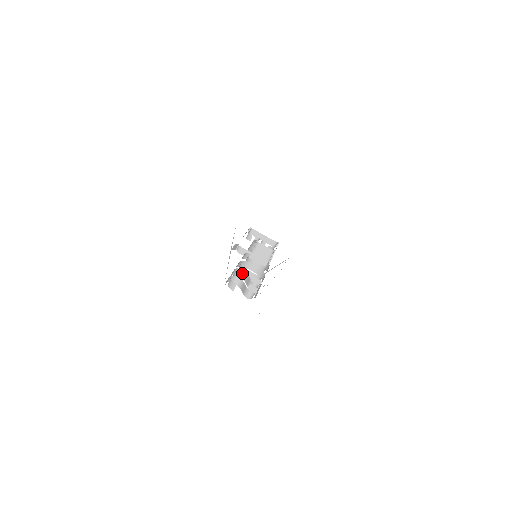
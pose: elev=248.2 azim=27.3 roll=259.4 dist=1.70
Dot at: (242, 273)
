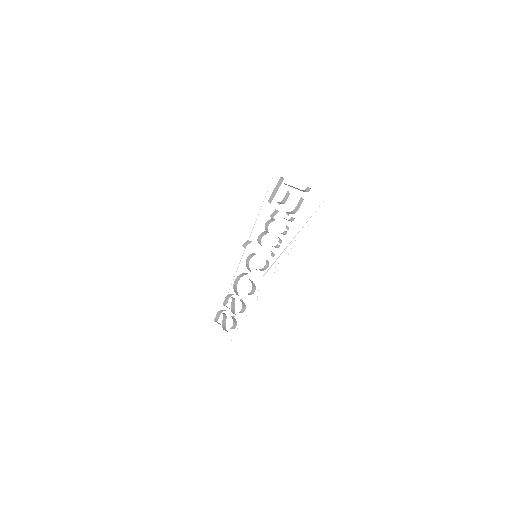
Dot at: occluded
